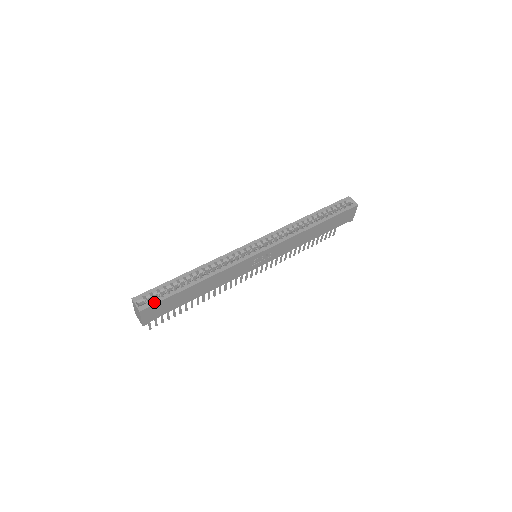
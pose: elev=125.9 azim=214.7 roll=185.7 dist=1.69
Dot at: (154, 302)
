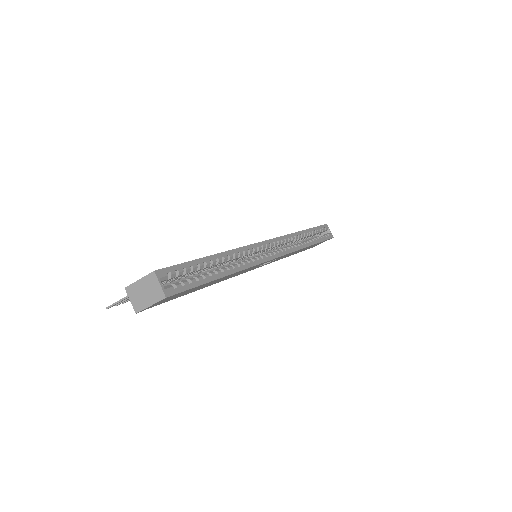
Dot at: (182, 288)
